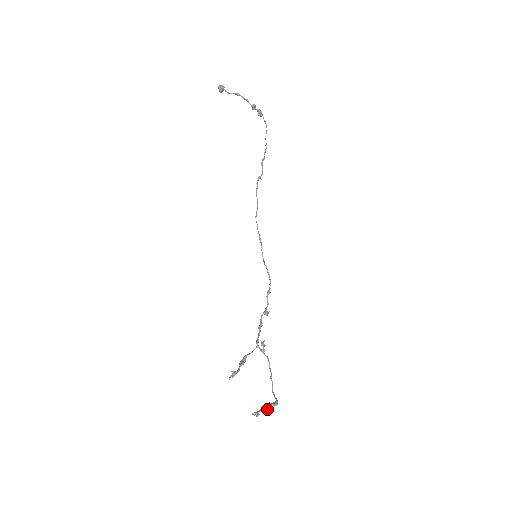
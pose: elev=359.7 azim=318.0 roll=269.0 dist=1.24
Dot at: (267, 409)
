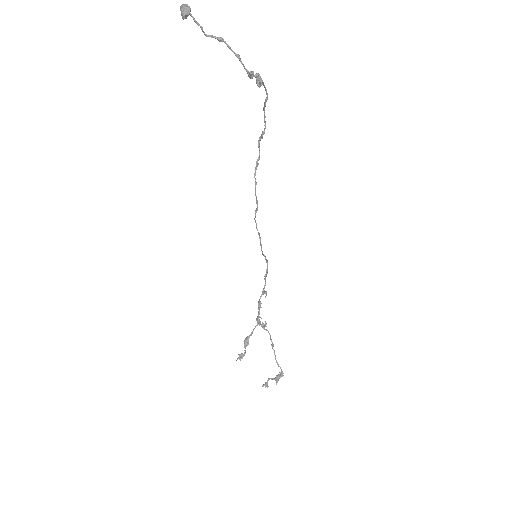
Dot at: (276, 384)
